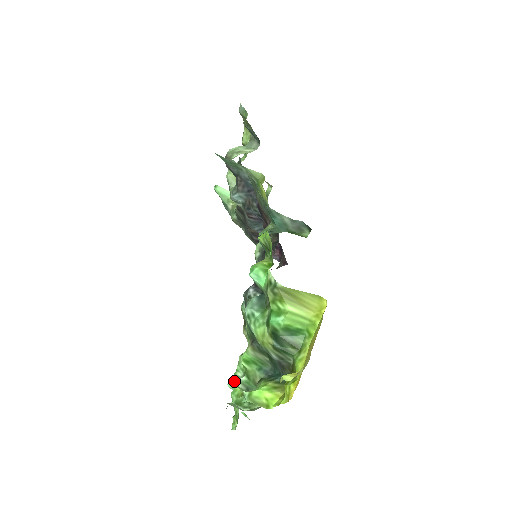
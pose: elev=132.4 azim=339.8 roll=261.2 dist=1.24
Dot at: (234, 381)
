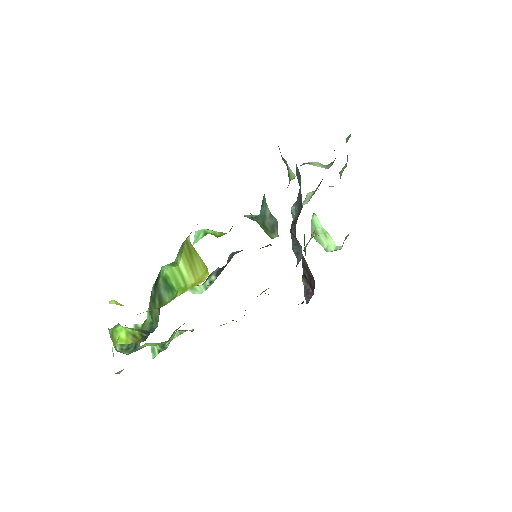
Dot at: (159, 345)
